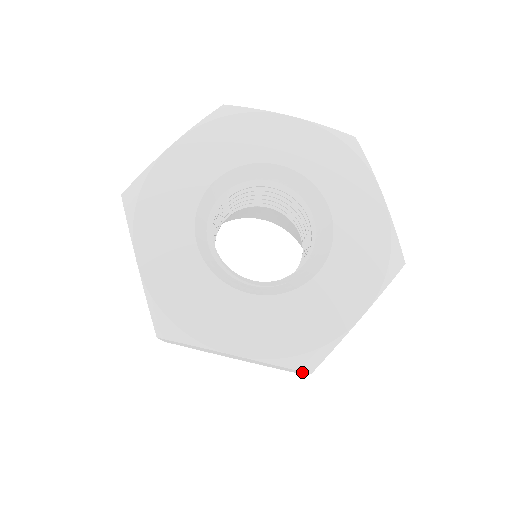
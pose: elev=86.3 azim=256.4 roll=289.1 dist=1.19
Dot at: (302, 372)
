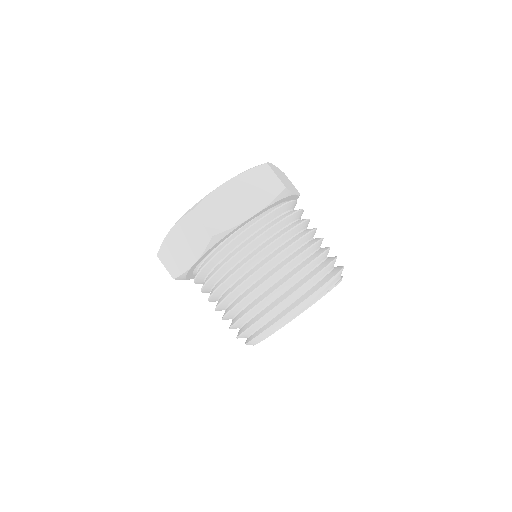
Dot at: (265, 167)
